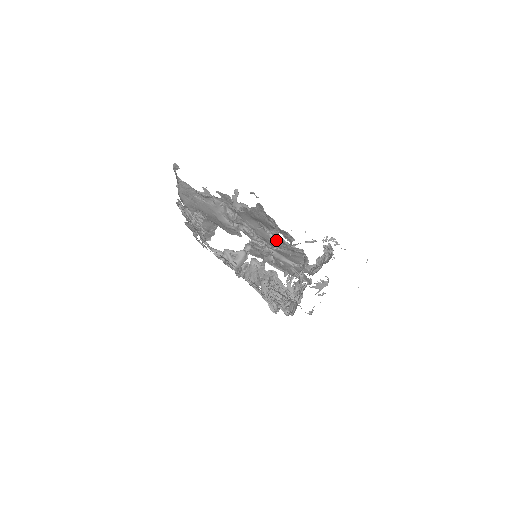
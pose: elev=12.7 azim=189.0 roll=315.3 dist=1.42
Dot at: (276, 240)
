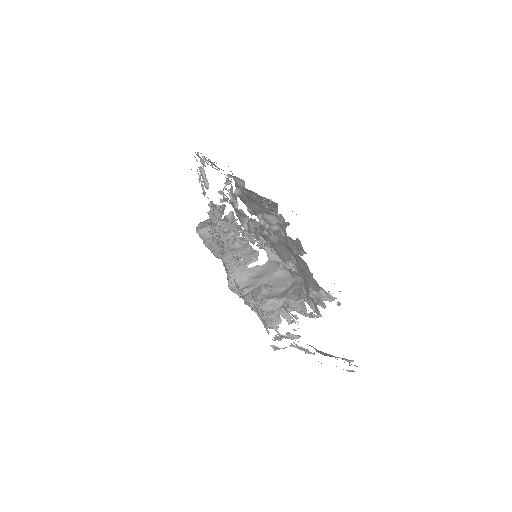
Dot at: (285, 259)
